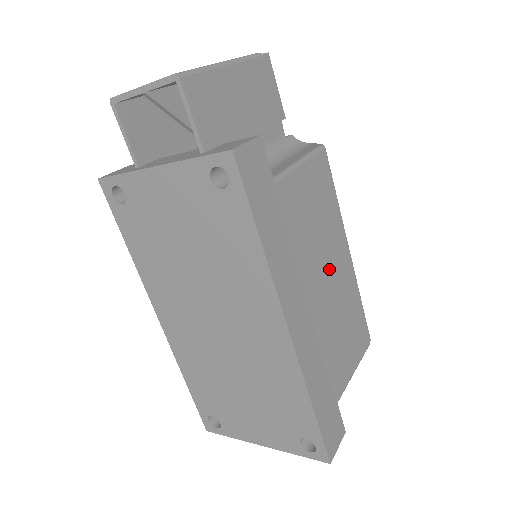
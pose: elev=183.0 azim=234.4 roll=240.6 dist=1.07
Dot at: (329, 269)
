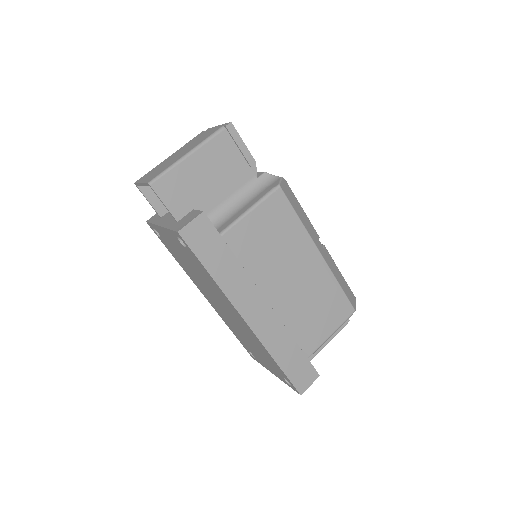
Dot at: (291, 273)
